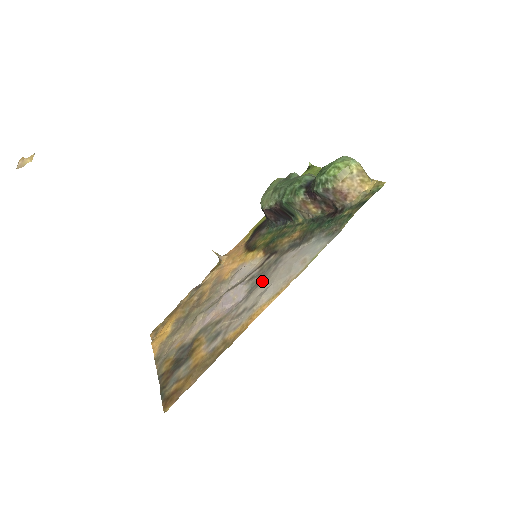
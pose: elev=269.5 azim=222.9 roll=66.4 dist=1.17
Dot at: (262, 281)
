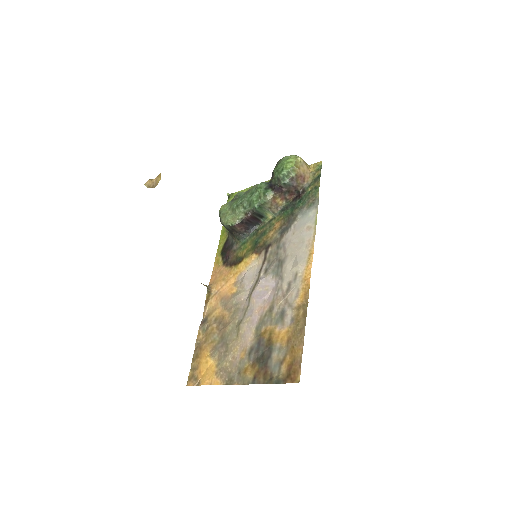
Dot at: (282, 262)
